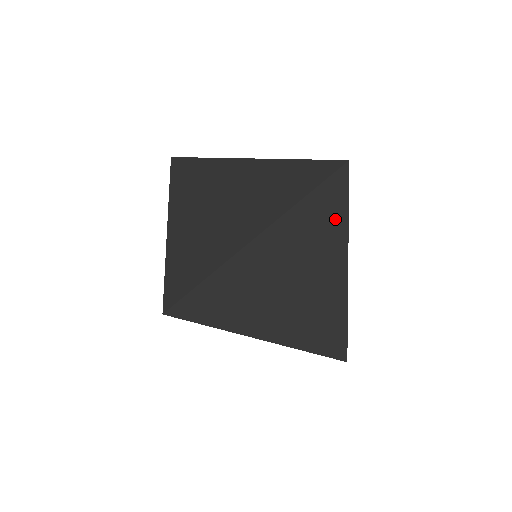
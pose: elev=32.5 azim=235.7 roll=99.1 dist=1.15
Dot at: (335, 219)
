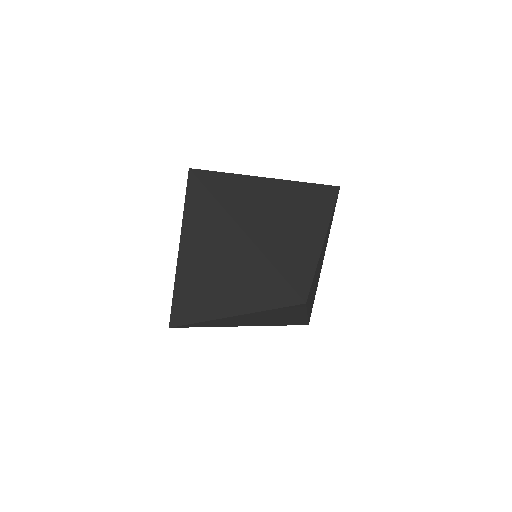
Dot at: occluded
